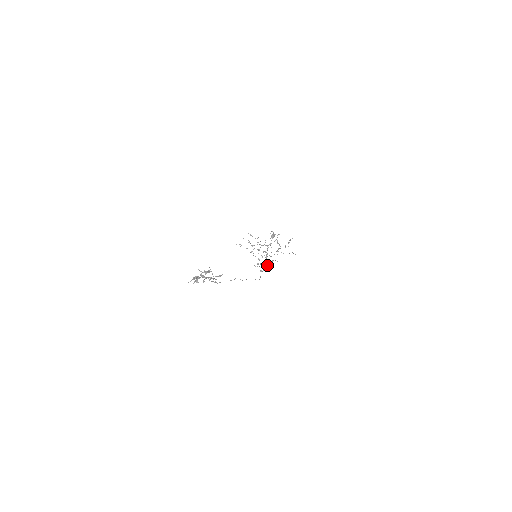
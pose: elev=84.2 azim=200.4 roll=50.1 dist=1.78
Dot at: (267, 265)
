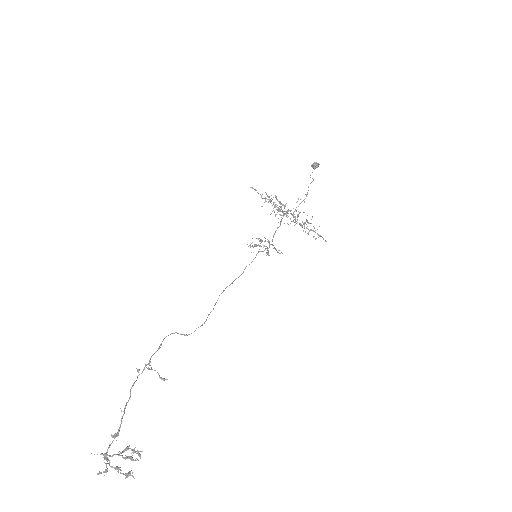
Dot at: (268, 242)
